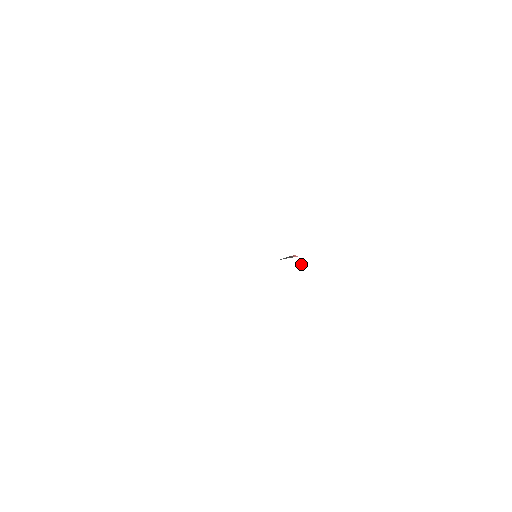
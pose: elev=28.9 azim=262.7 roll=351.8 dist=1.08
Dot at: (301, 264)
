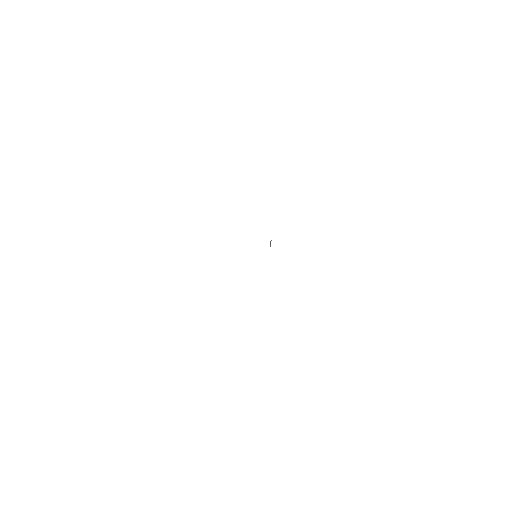
Dot at: occluded
